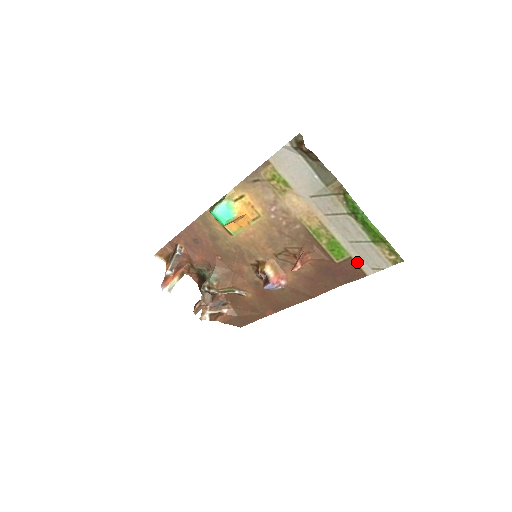
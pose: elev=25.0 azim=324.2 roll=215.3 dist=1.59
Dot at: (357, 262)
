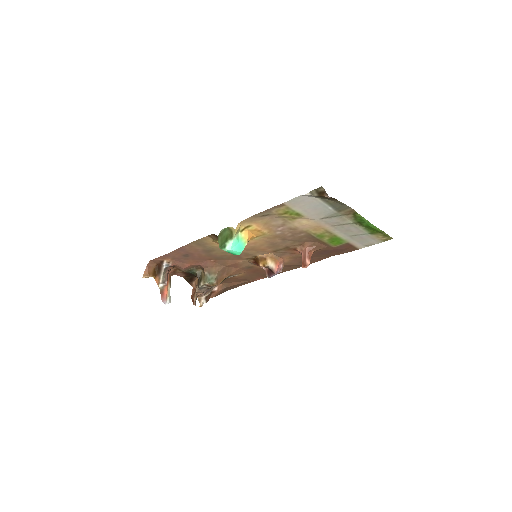
Dot at: (353, 244)
